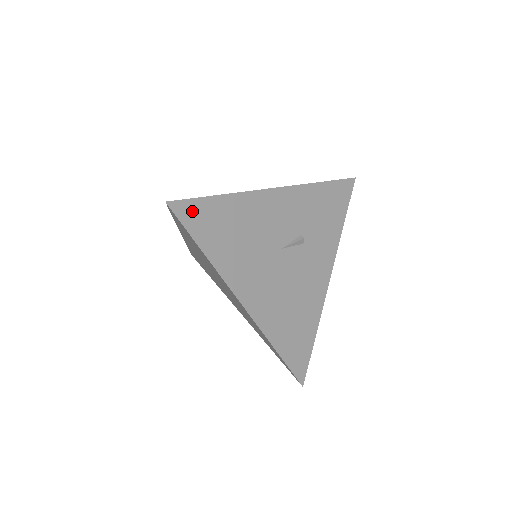
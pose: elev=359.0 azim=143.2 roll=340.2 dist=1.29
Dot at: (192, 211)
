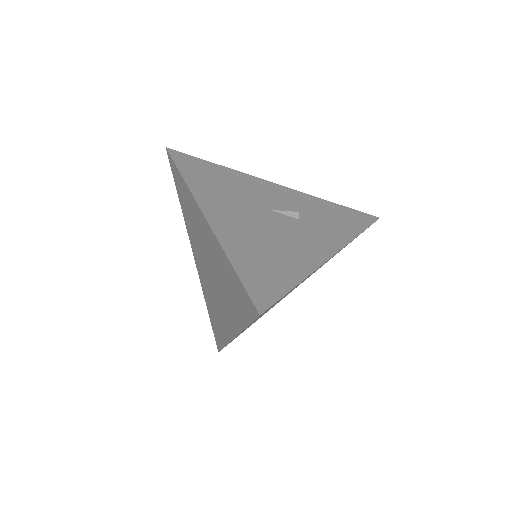
Dot at: (185, 158)
